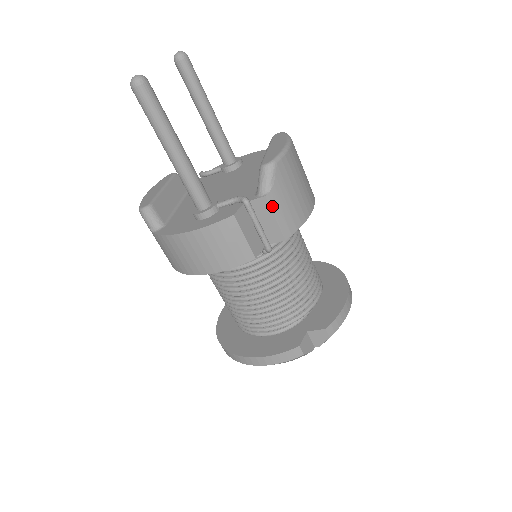
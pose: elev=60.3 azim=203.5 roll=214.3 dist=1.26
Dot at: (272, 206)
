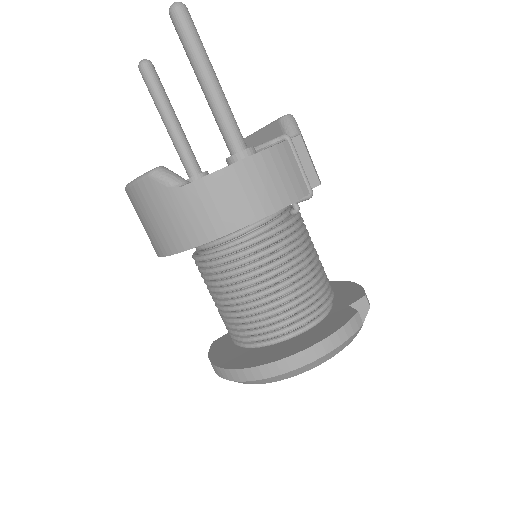
Dot at: (305, 147)
